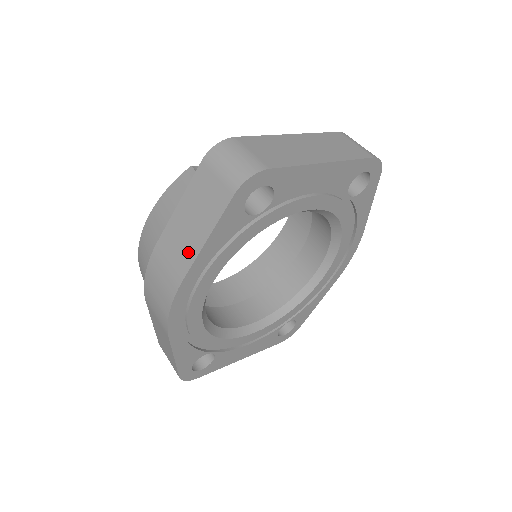
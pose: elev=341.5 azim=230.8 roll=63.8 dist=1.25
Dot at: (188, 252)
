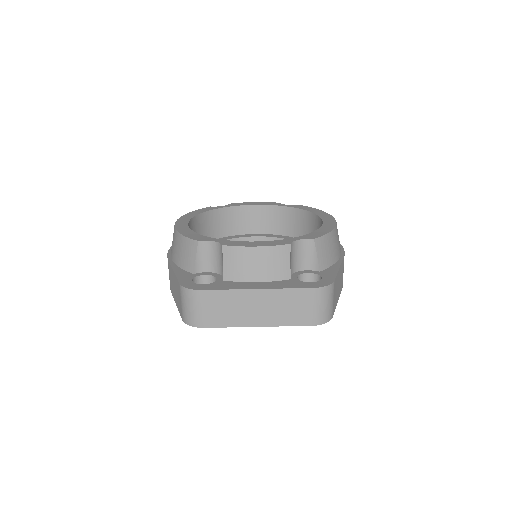
Dot at: (173, 291)
